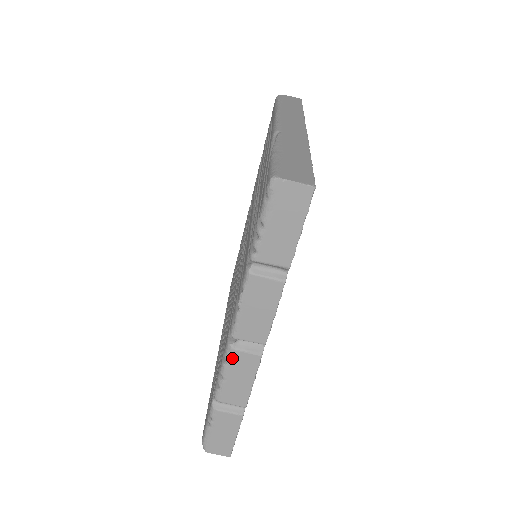
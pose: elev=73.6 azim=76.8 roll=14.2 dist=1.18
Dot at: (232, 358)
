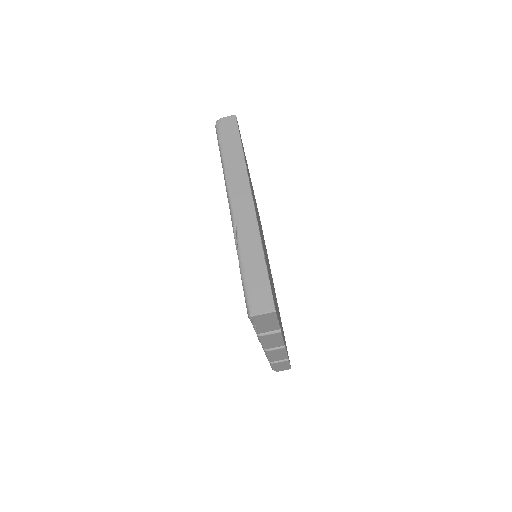
Dot at: (269, 353)
